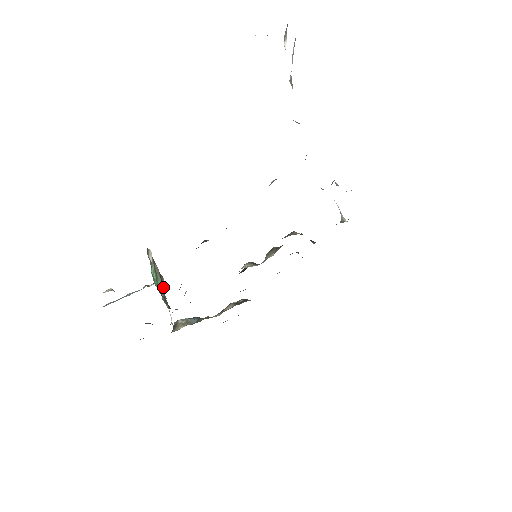
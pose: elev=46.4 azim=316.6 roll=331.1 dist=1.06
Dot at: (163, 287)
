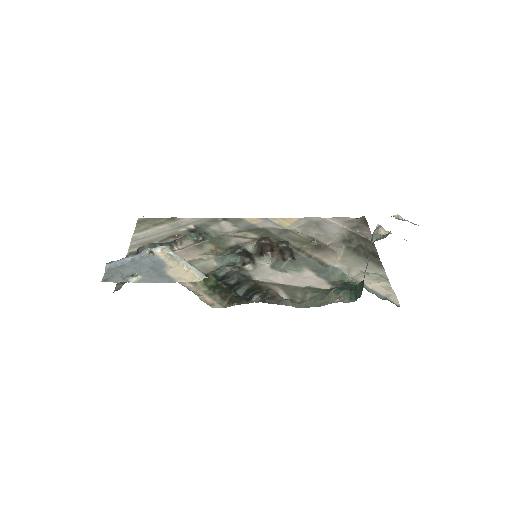
Dot at: occluded
